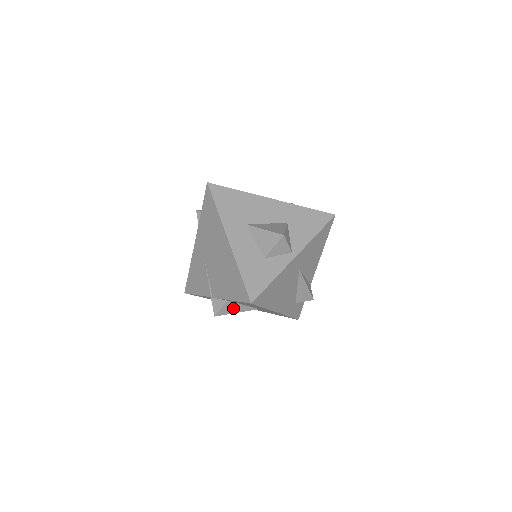
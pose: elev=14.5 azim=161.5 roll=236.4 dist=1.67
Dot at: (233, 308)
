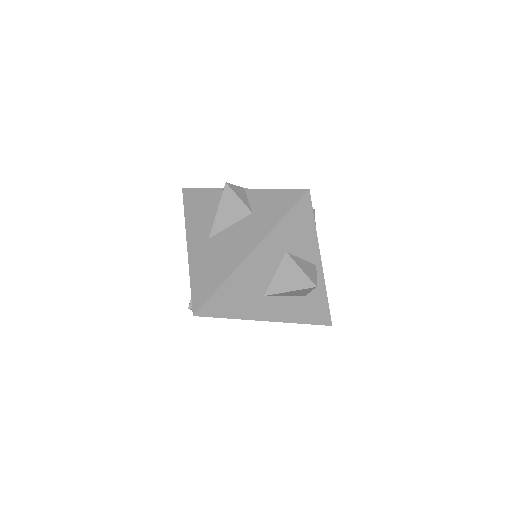
Dot at: occluded
